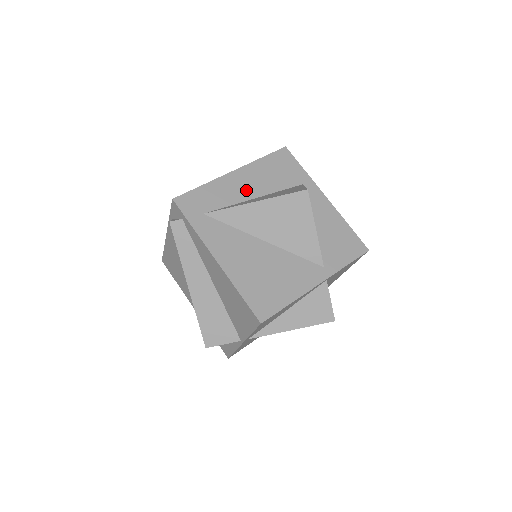
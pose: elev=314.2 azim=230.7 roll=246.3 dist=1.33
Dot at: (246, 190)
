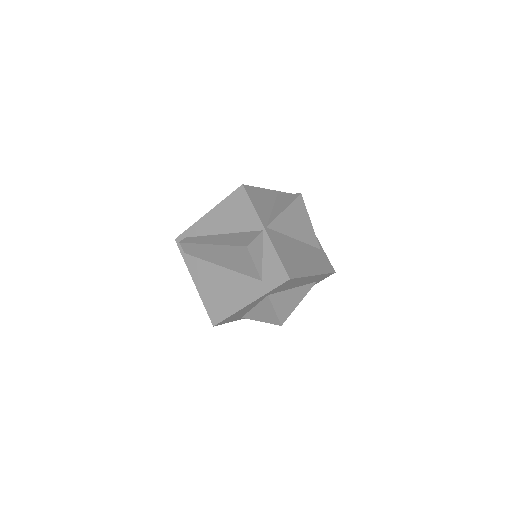
Dot at: occluded
